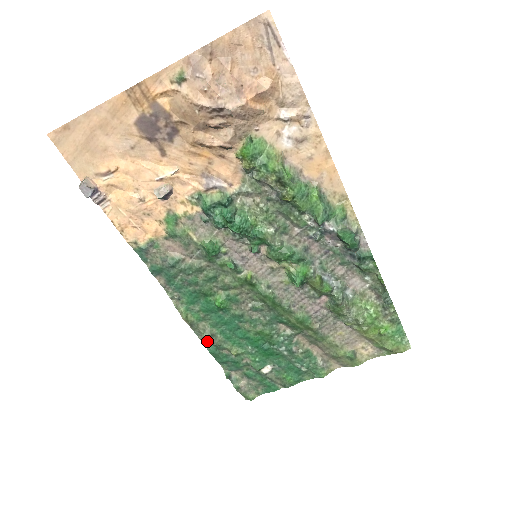
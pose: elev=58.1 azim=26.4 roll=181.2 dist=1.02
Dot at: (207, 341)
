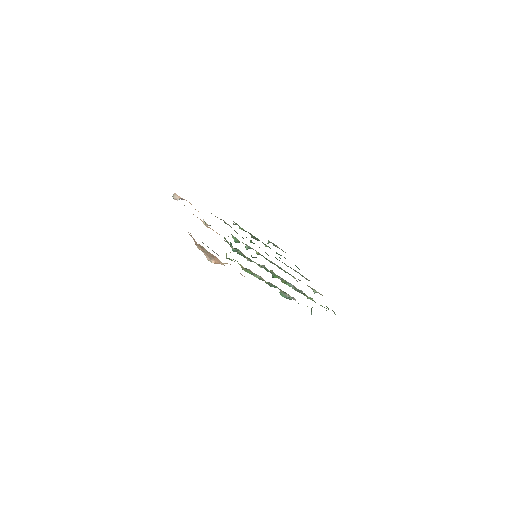
Dot at: occluded
